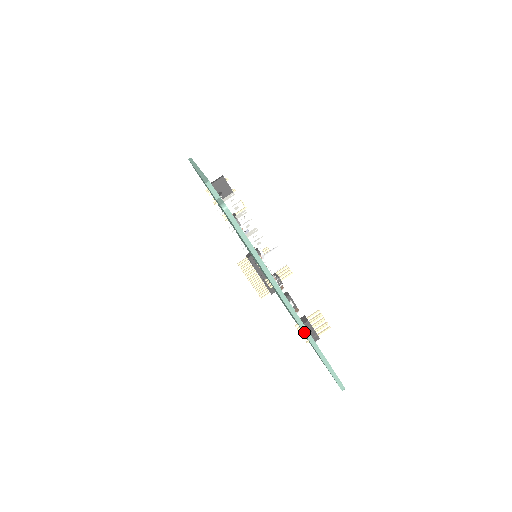
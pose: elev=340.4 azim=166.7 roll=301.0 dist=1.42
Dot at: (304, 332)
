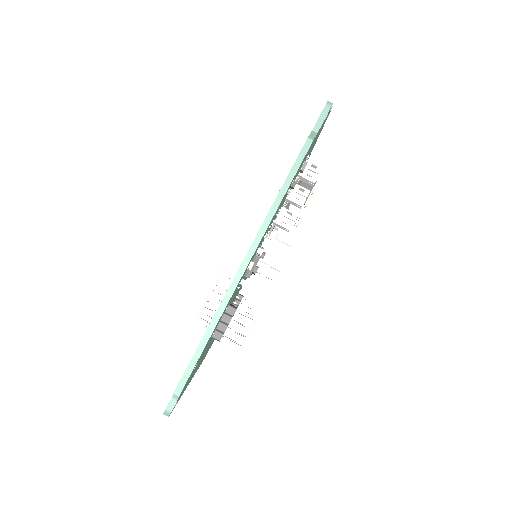
Dot at: (231, 285)
